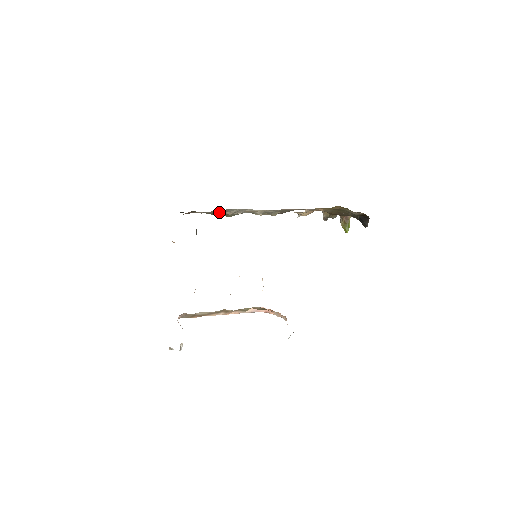
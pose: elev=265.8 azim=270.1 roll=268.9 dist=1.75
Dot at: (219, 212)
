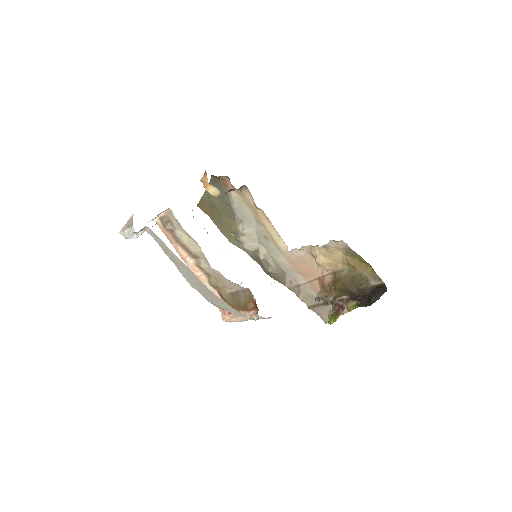
Dot at: (234, 222)
